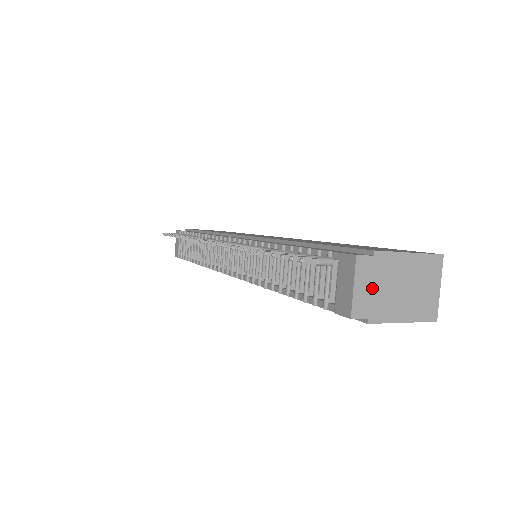
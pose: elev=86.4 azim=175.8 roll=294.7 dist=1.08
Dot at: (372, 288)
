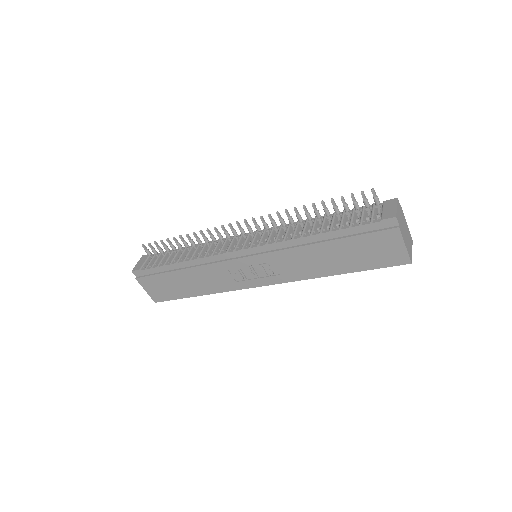
Dot at: (400, 217)
